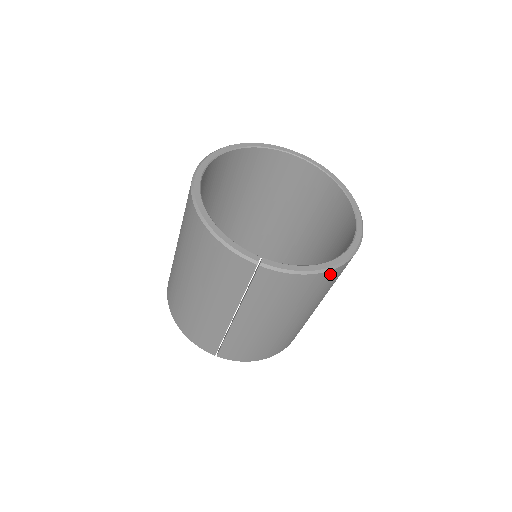
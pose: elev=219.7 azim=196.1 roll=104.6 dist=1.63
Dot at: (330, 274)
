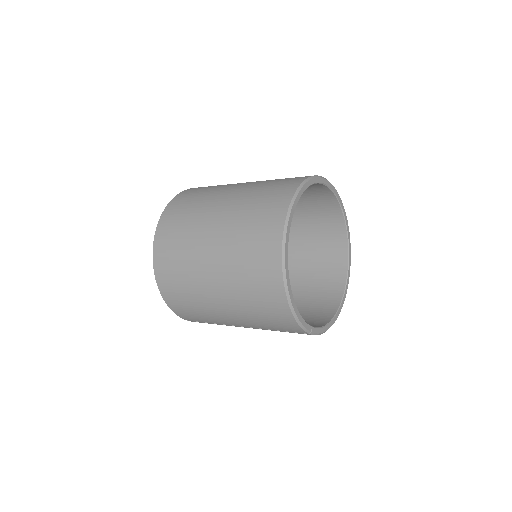
Dot at: occluded
